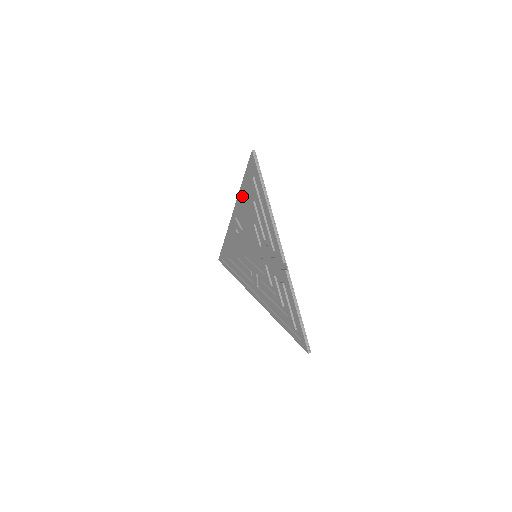
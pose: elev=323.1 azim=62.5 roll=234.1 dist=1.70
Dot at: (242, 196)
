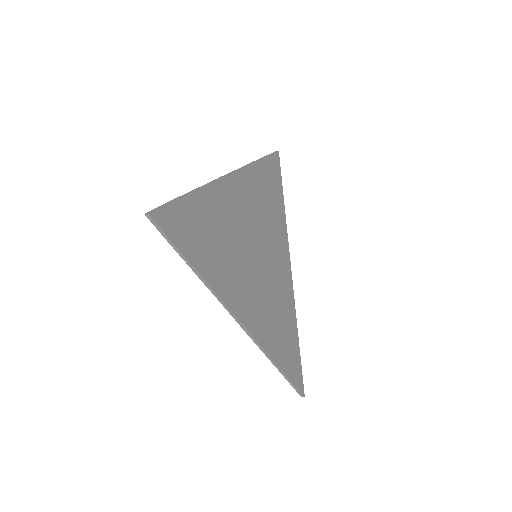
Dot at: occluded
